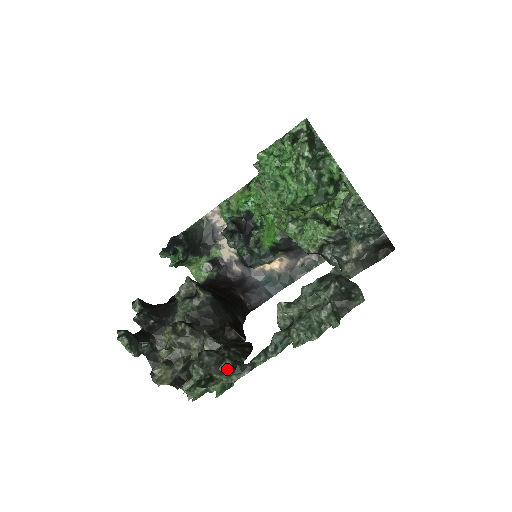
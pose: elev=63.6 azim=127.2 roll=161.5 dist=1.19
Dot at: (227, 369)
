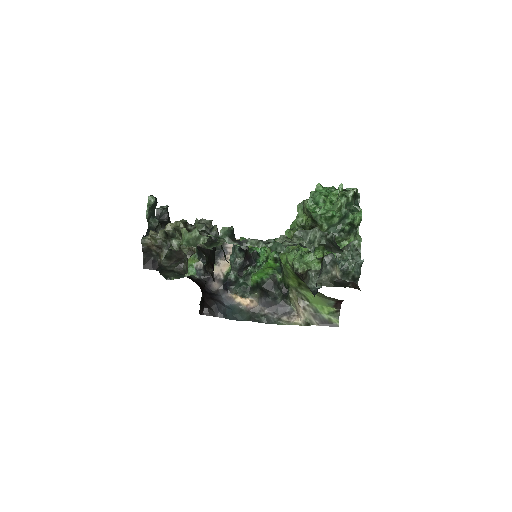
Dot at: (230, 227)
